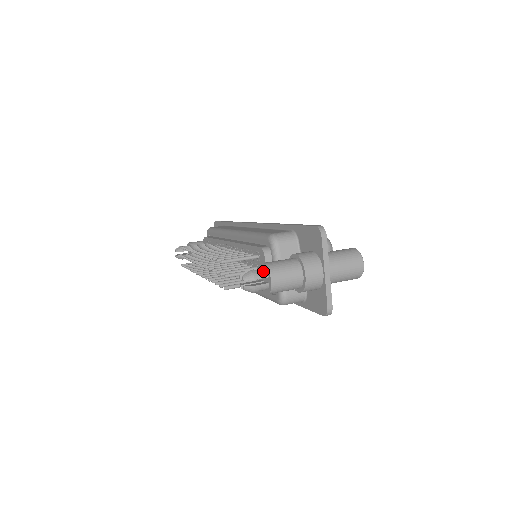
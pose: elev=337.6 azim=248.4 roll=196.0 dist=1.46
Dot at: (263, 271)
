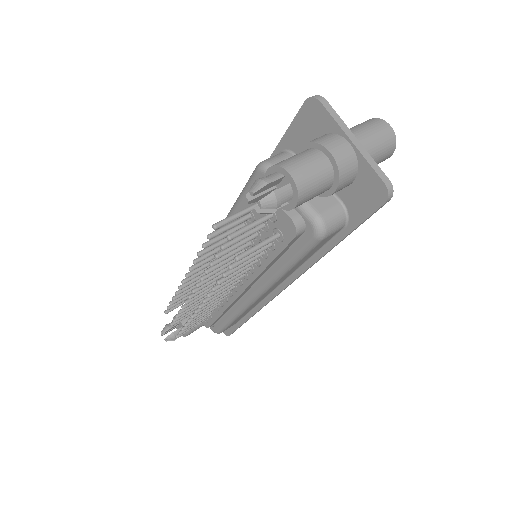
Dot at: (273, 174)
